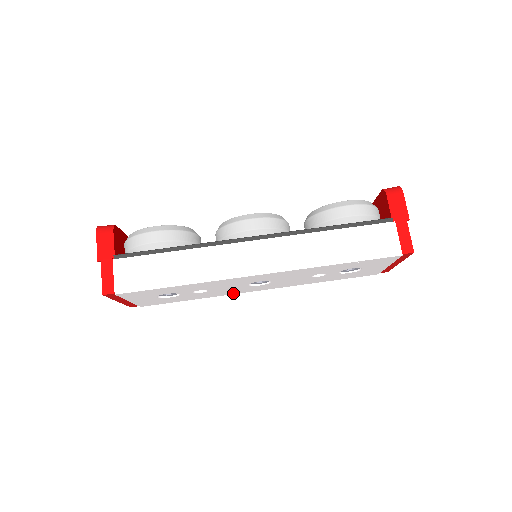
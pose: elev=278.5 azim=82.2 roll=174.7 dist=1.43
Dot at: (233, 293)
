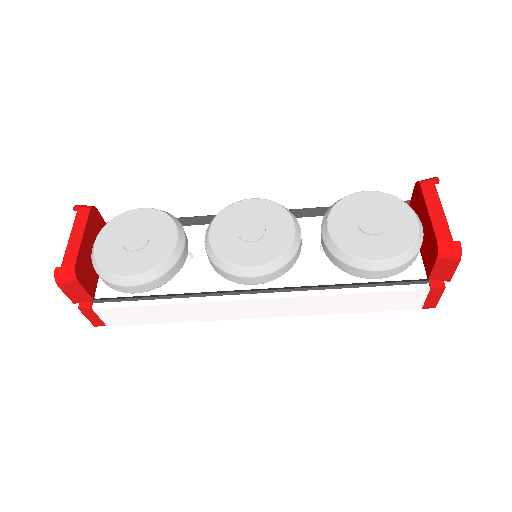
Dot at: occluded
